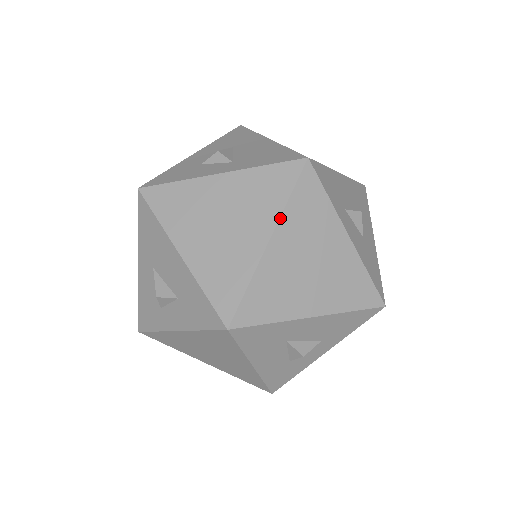
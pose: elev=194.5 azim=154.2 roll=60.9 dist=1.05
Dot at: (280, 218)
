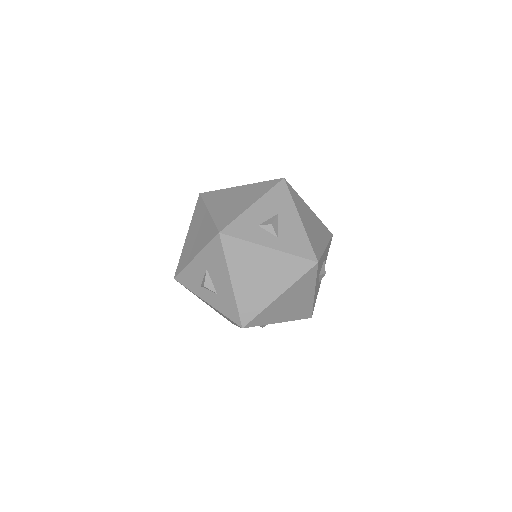
Dot at: (290, 287)
